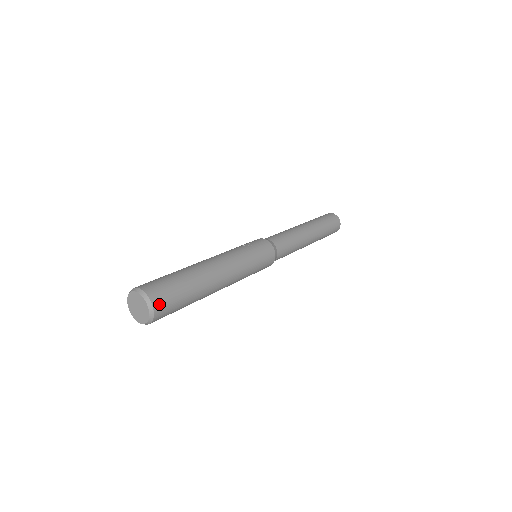
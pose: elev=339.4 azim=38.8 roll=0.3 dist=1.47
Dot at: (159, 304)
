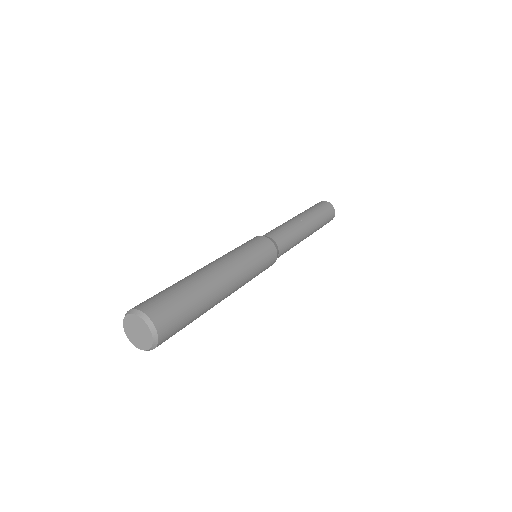
Dot at: (152, 310)
